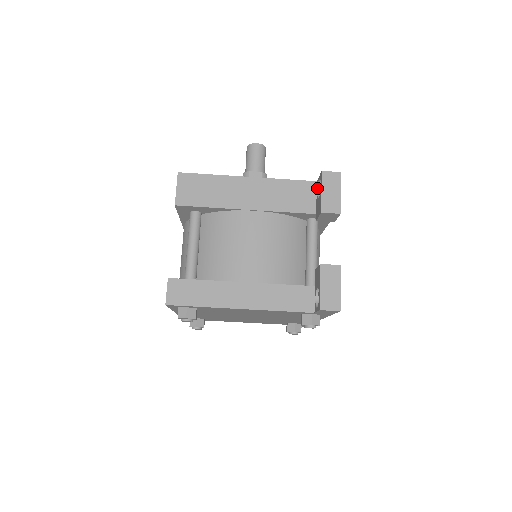
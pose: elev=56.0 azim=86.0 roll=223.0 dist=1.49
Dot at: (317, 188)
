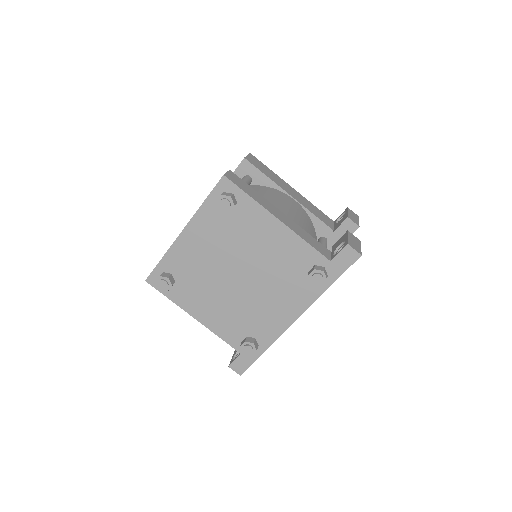
Dot at: (336, 221)
